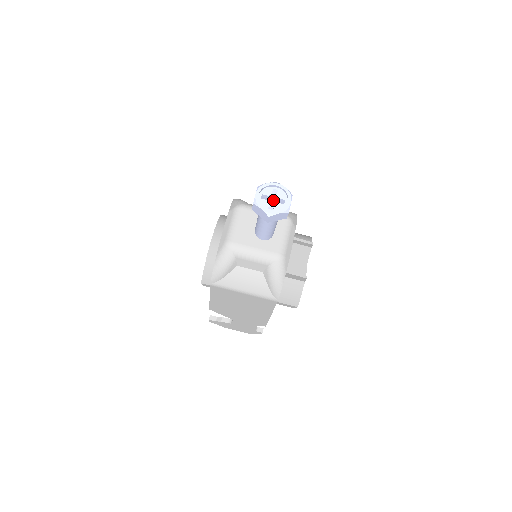
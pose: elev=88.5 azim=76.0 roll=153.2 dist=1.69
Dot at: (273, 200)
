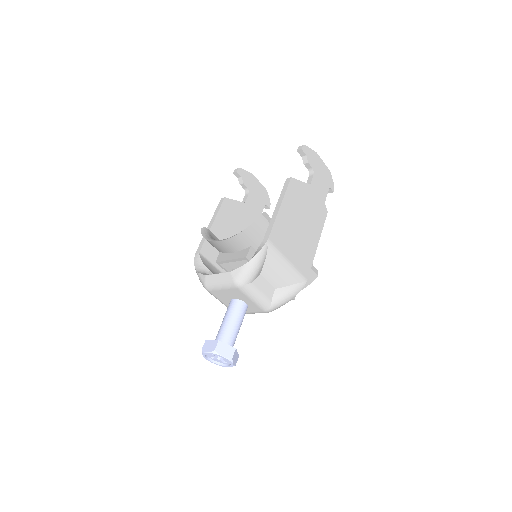
Dot at: occluded
